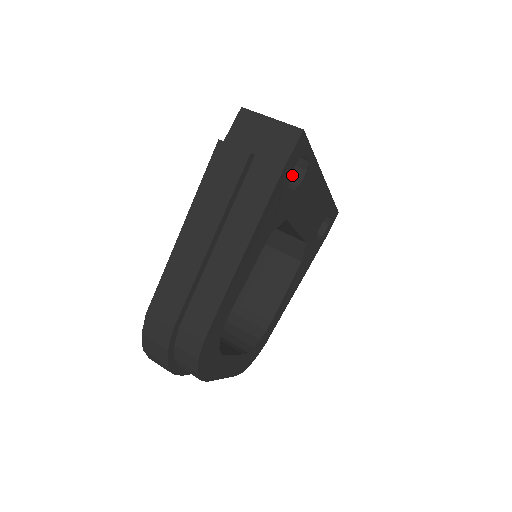
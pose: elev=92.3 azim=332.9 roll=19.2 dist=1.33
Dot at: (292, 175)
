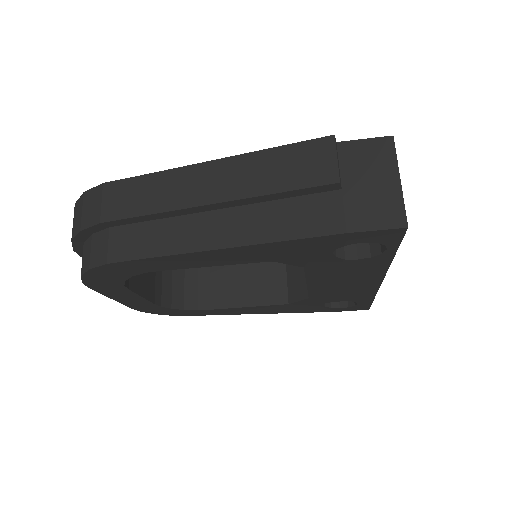
Dot at: (356, 244)
